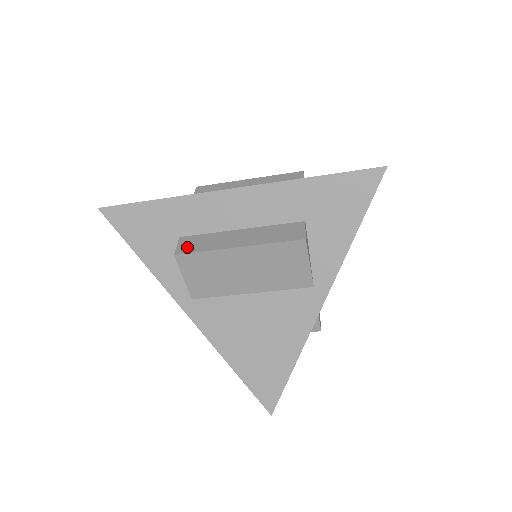
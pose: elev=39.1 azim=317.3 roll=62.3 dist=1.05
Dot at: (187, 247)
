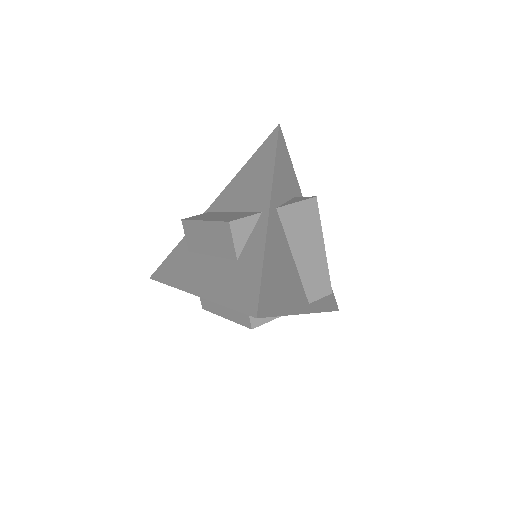
Dot at: (204, 304)
